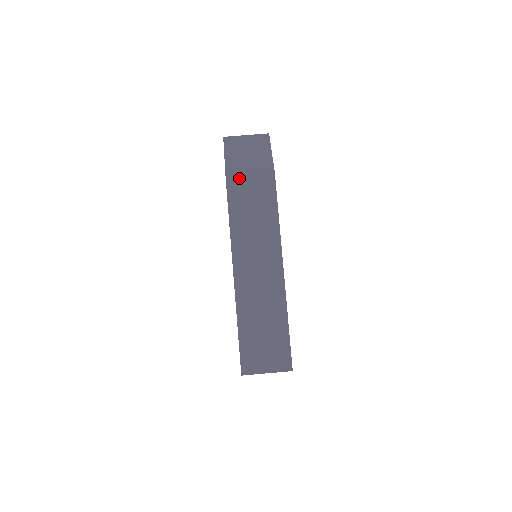
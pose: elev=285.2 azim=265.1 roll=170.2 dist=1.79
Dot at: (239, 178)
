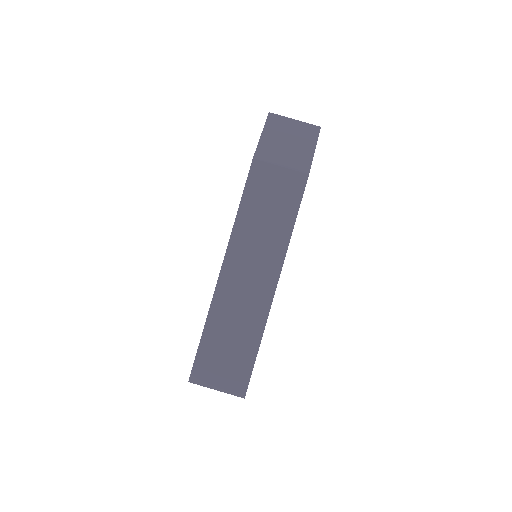
Dot at: (267, 166)
